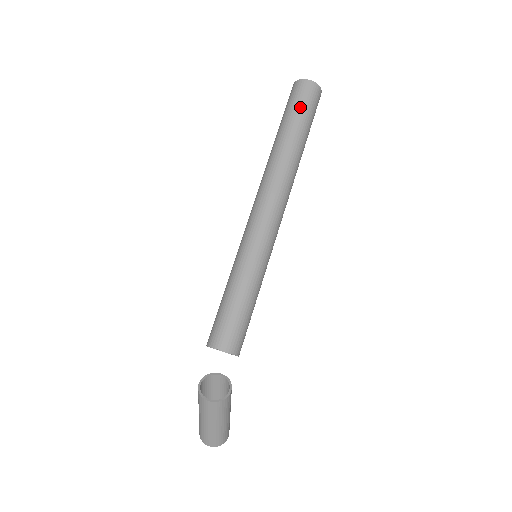
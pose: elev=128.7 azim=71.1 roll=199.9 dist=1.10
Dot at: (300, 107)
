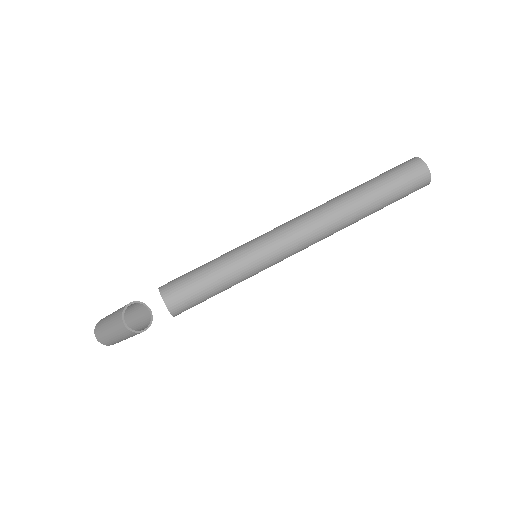
Dot at: (400, 184)
